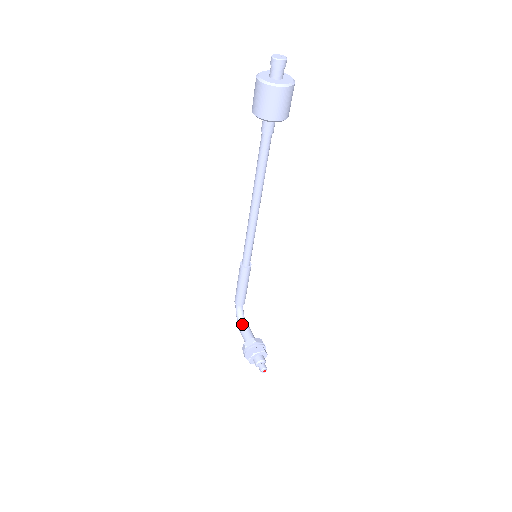
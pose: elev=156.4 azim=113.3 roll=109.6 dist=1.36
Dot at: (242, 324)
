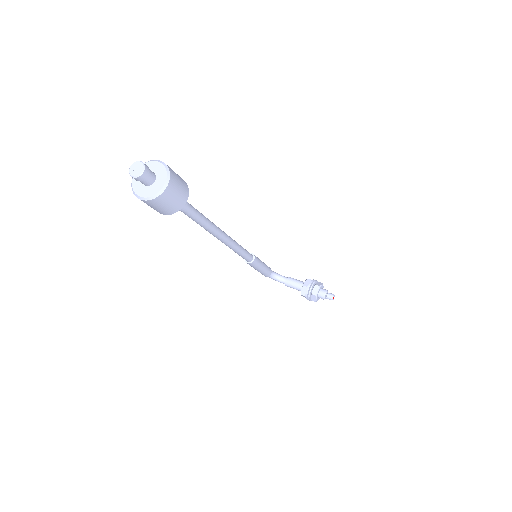
Dot at: (284, 281)
